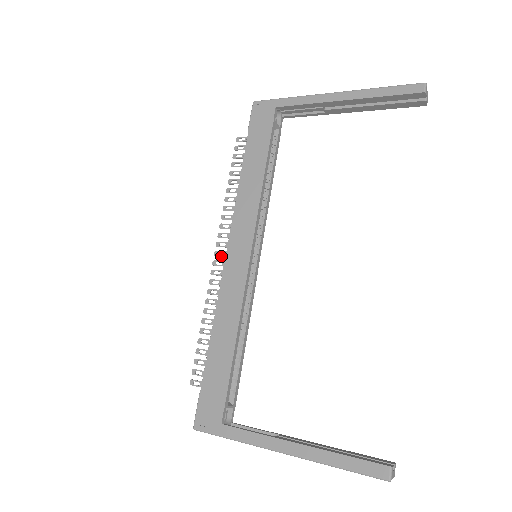
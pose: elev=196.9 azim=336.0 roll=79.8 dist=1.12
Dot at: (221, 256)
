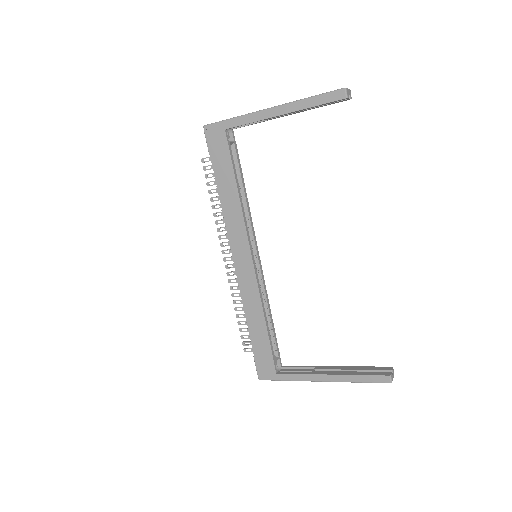
Dot at: occluded
